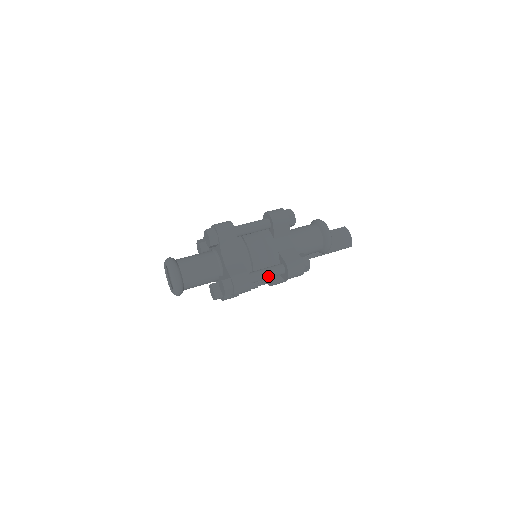
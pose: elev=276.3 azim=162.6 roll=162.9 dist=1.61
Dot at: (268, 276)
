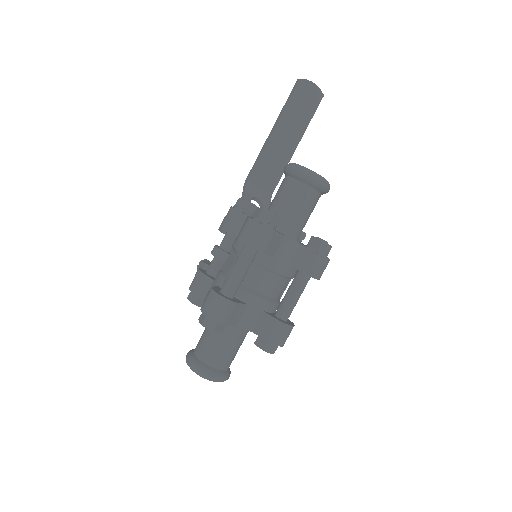
Dot at: occluded
